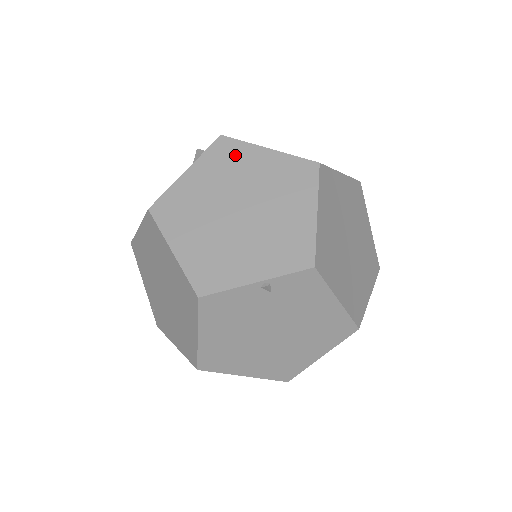
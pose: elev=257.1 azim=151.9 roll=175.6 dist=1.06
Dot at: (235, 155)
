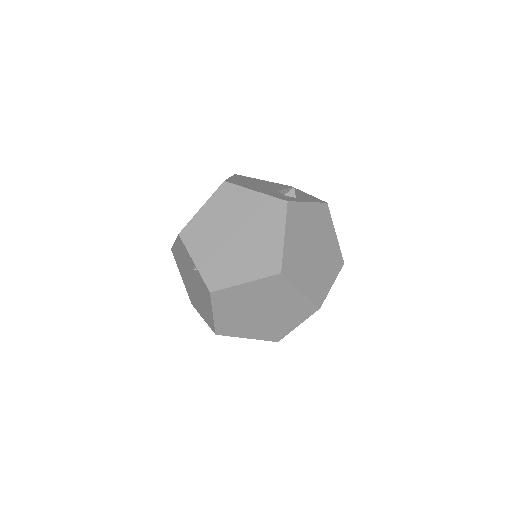
Dot at: (274, 217)
